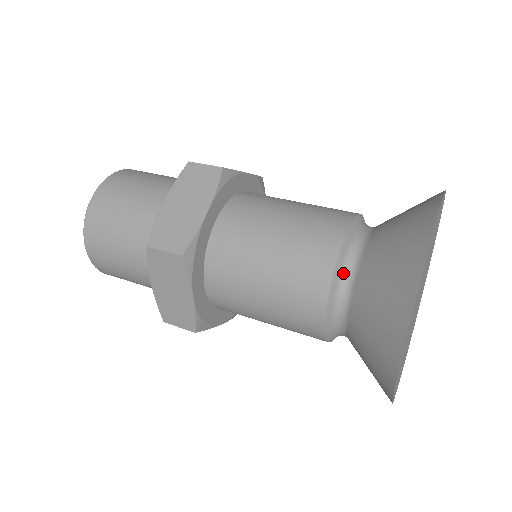
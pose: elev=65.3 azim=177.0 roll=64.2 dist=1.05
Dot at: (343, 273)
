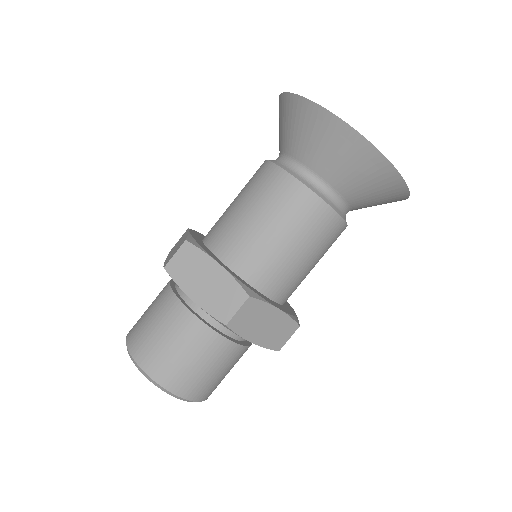
Dot at: (312, 184)
